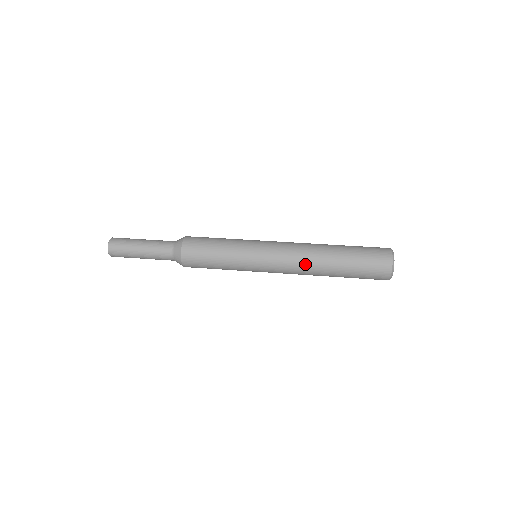
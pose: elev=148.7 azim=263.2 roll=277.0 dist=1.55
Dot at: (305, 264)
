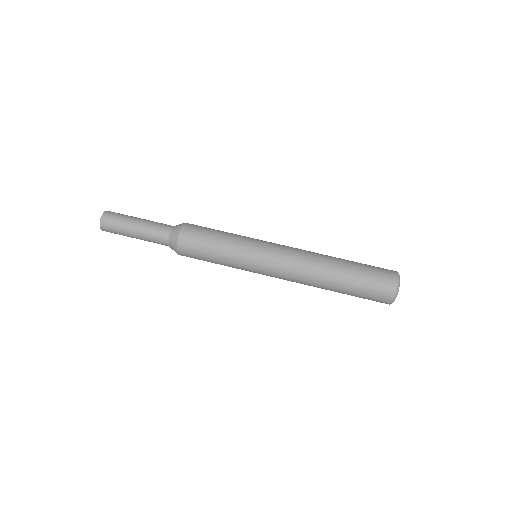
Dot at: (306, 276)
